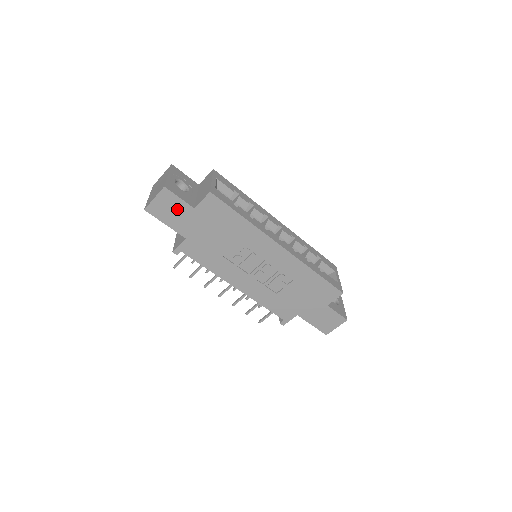
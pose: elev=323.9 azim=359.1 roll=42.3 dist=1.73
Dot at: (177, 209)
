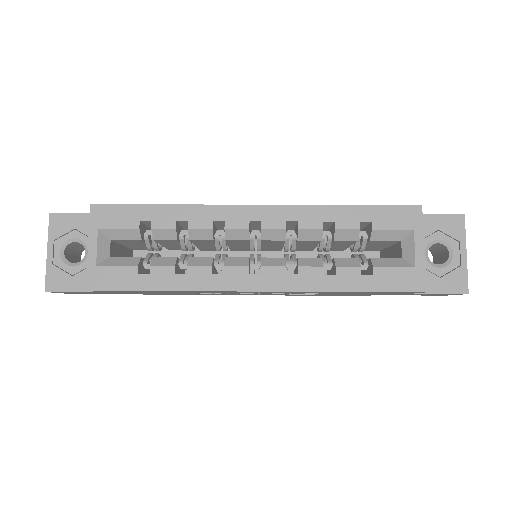
Dot at: occluded
